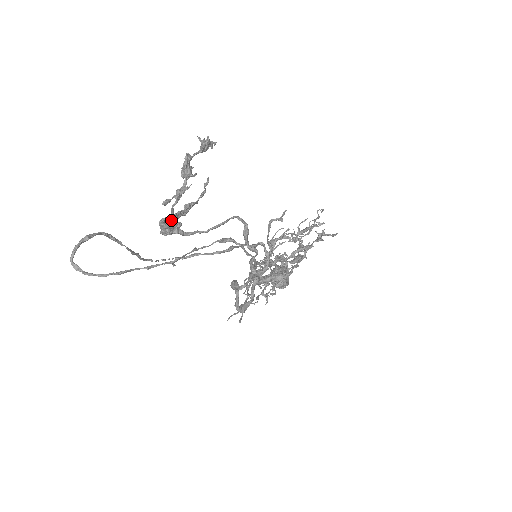
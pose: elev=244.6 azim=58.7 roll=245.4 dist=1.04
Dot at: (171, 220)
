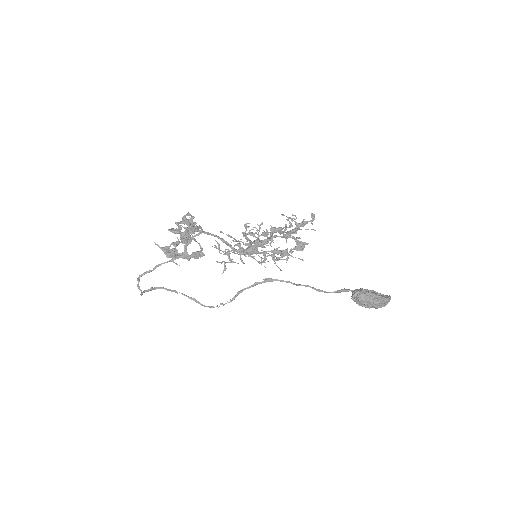
Dot at: (169, 250)
